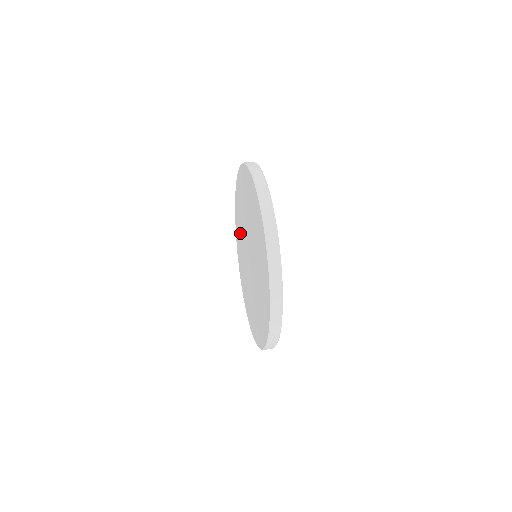
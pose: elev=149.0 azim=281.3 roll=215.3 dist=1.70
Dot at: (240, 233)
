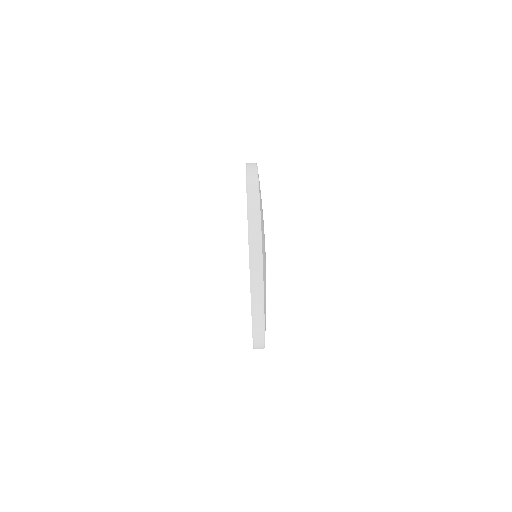
Dot at: occluded
